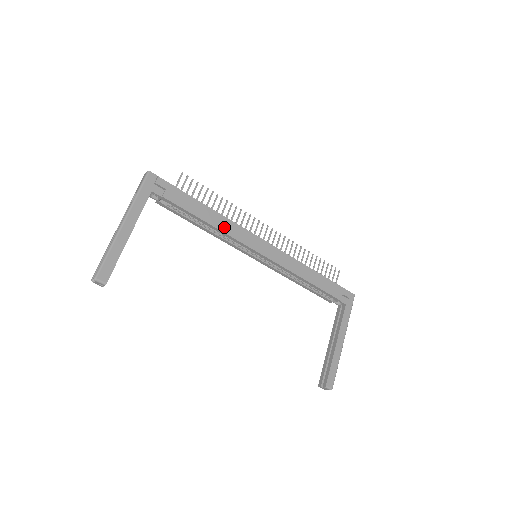
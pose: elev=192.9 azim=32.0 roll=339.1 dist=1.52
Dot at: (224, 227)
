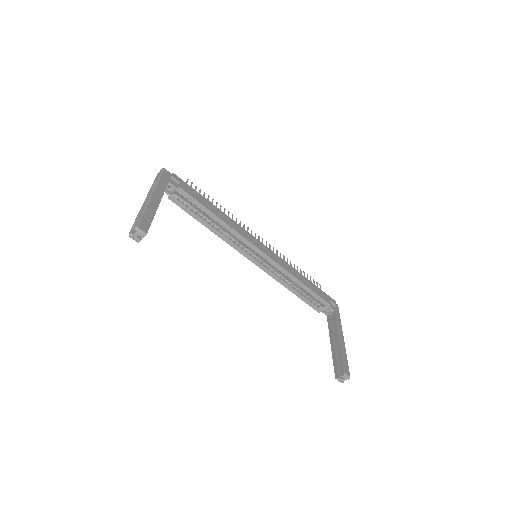
Dot at: (229, 223)
